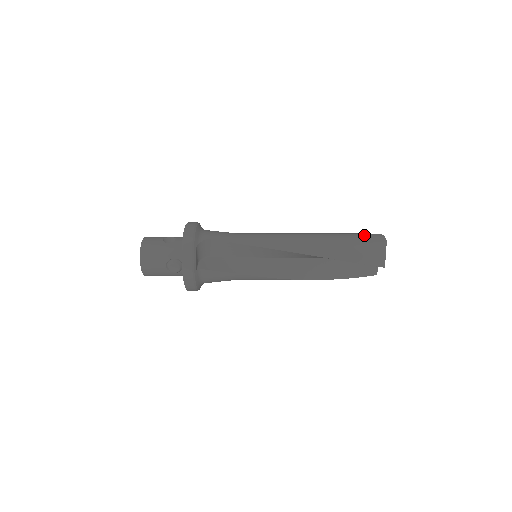
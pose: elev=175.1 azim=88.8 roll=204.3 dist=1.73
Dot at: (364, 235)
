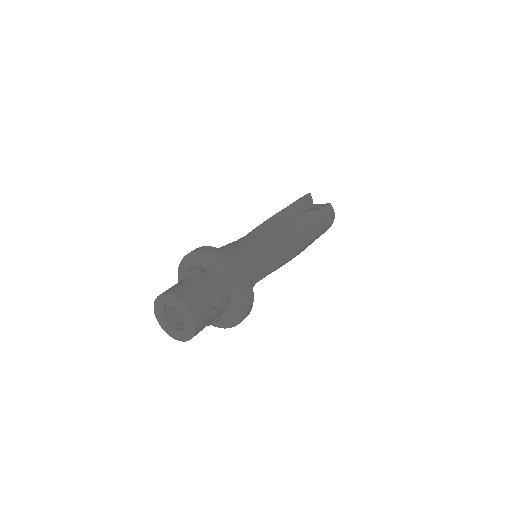
Dot at: (327, 215)
